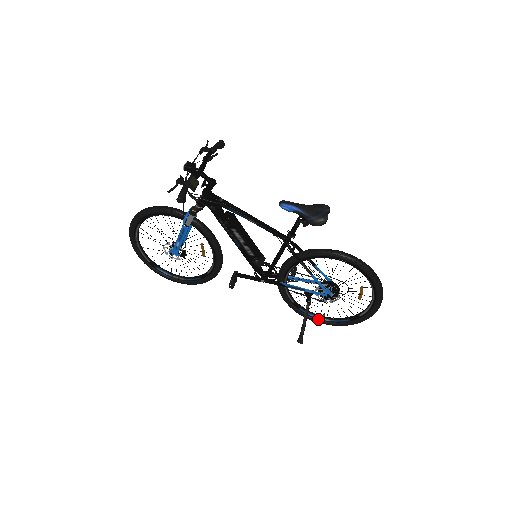
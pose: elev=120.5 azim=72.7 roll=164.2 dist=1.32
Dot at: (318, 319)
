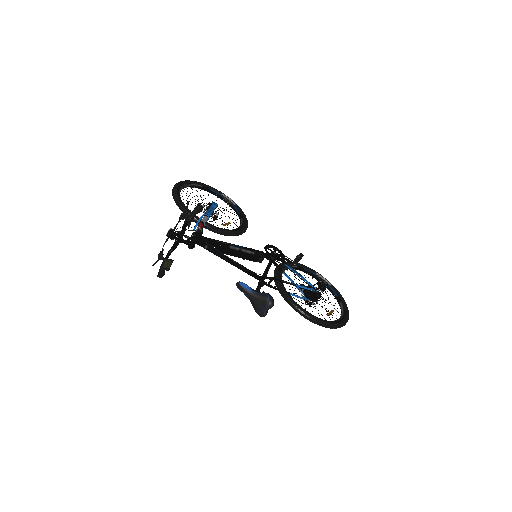
Dot at: occluded
